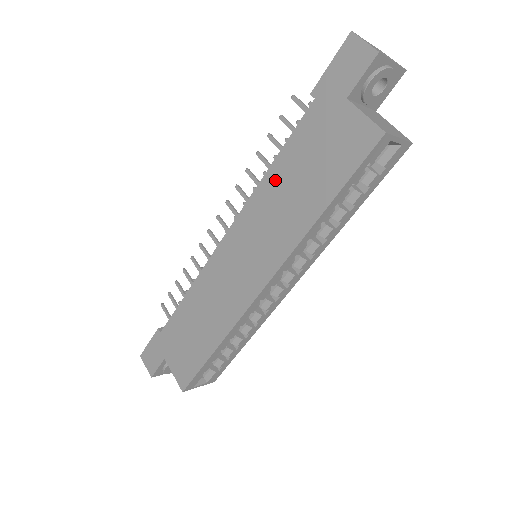
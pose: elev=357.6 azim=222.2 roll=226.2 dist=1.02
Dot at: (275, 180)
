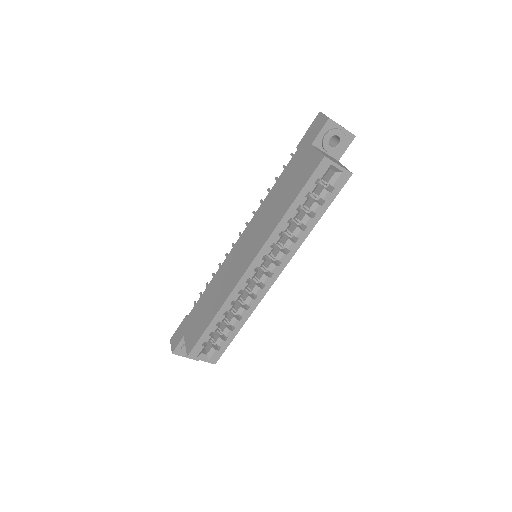
Dot at: (270, 198)
